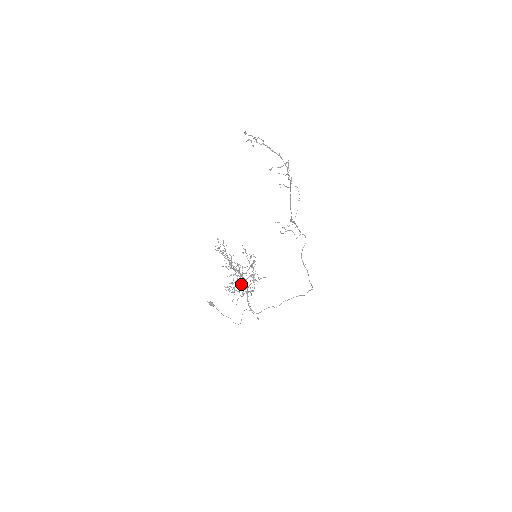
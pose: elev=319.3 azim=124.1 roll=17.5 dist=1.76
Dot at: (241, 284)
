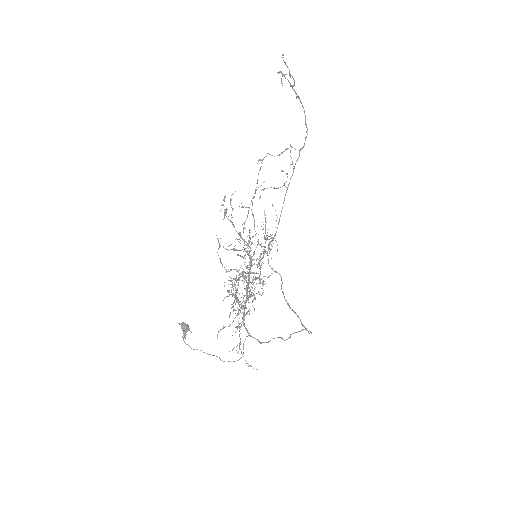
Dot at: occluded
